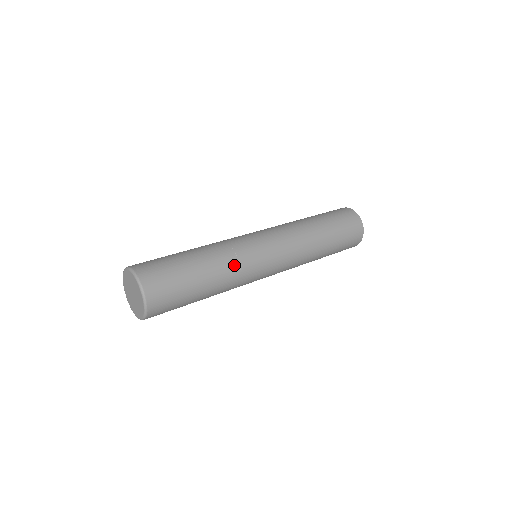
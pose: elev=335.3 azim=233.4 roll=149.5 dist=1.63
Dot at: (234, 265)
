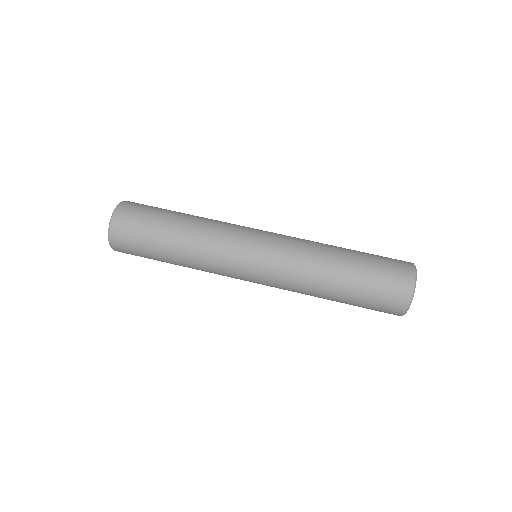
Dot at: (205, 268)
